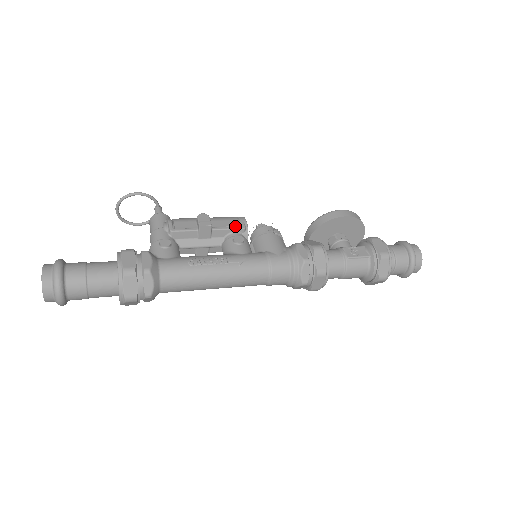
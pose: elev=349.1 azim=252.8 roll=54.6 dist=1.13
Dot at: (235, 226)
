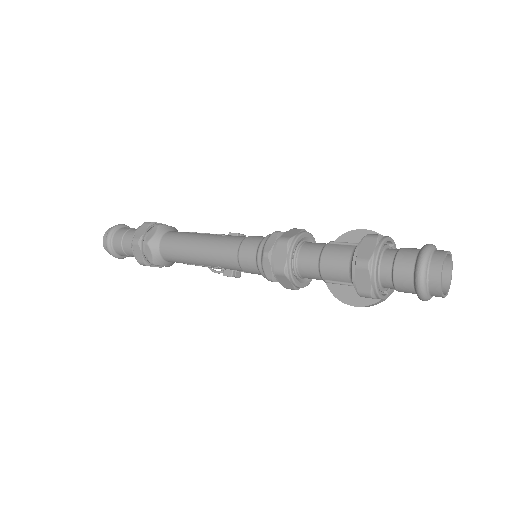
Dot at: occluded
